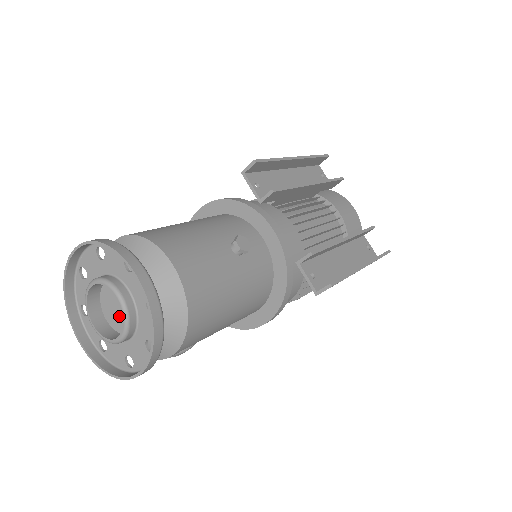
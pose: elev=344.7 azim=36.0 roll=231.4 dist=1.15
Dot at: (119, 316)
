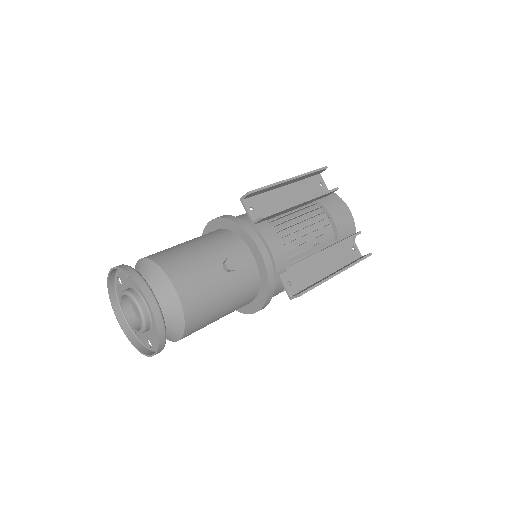
Dot at: occluded
